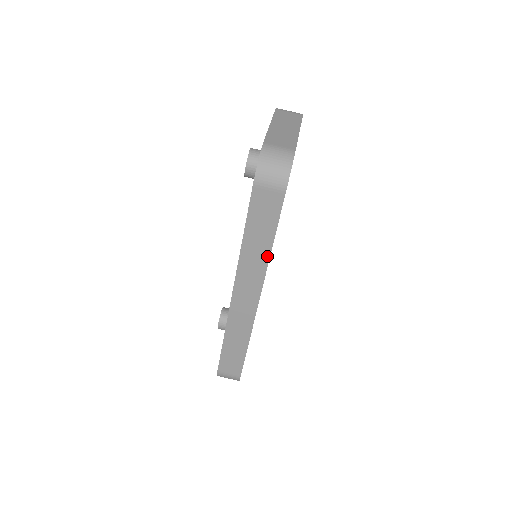
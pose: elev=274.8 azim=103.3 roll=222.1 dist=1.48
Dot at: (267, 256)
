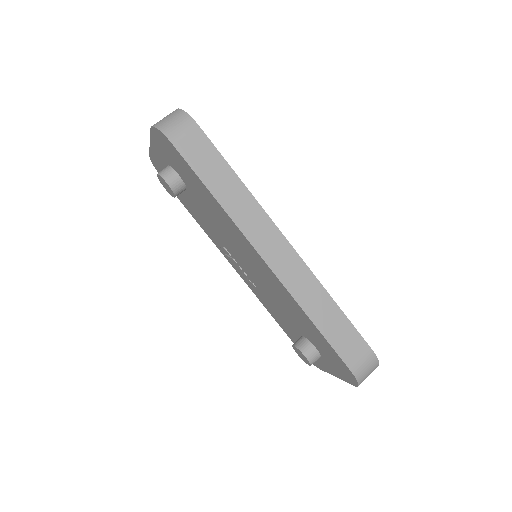
Dot at: (246, 192)
